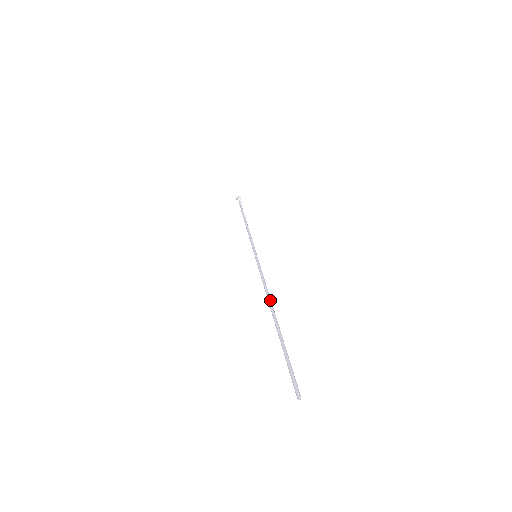
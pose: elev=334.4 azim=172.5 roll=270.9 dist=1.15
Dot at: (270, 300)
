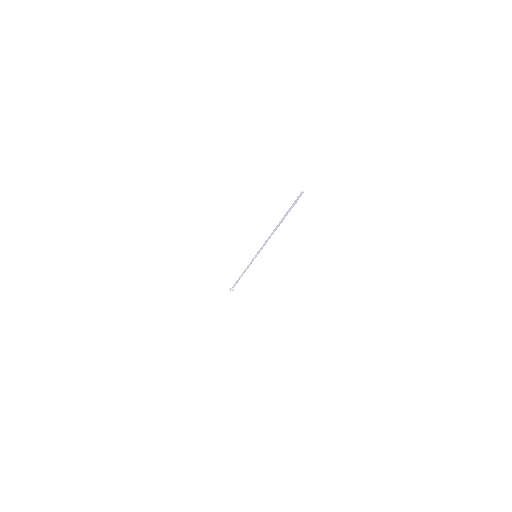
Dot at: (273, 232)
